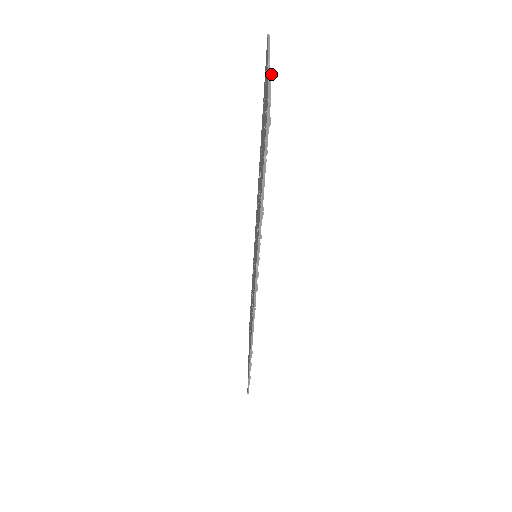
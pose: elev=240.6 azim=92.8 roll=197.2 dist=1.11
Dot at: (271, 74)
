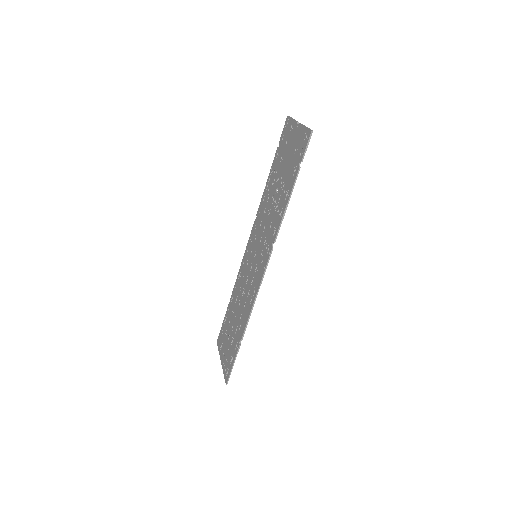
Dot at: occluded
